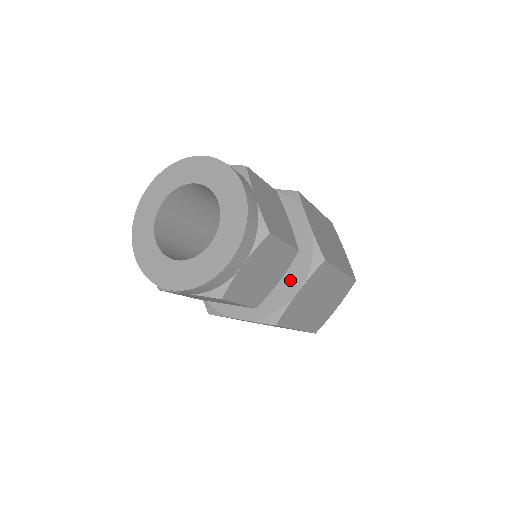
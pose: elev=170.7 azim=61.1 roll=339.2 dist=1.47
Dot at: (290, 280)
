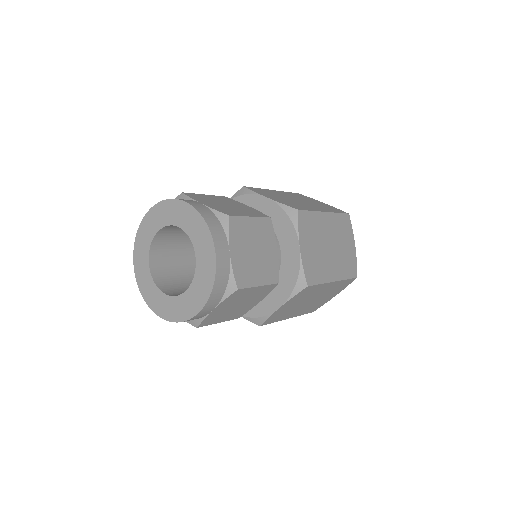
Dot at: (275, 295)
